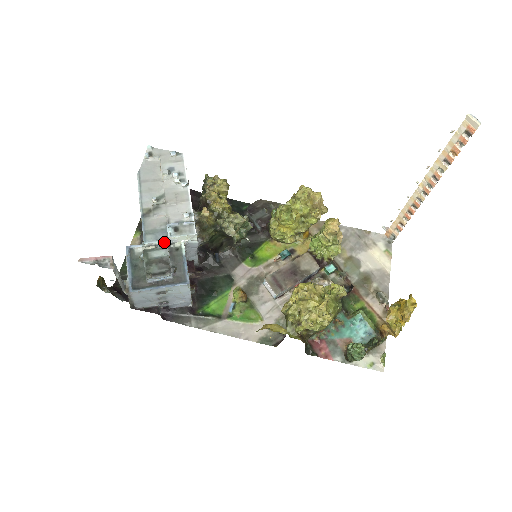
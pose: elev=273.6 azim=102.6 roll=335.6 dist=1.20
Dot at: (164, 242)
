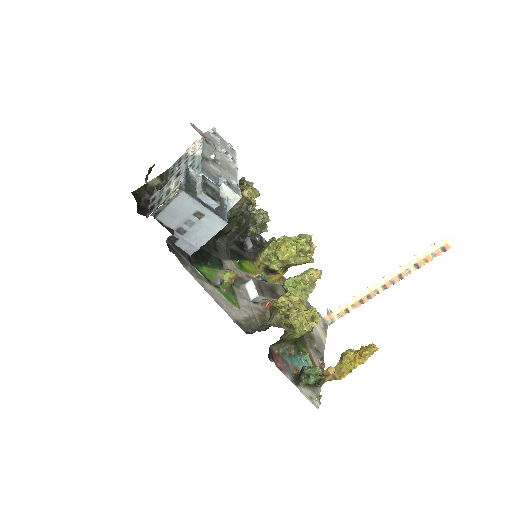
Dot at: (216, 184)
